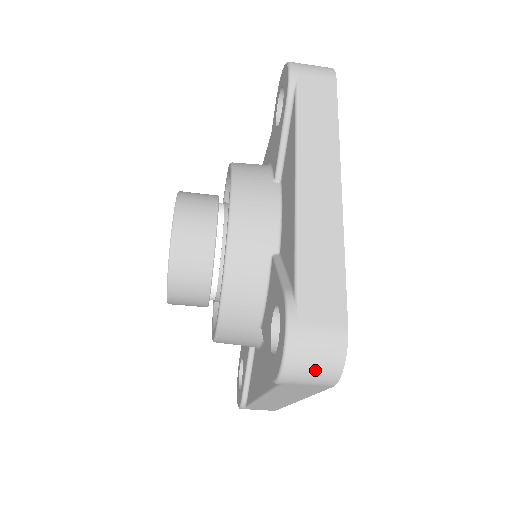
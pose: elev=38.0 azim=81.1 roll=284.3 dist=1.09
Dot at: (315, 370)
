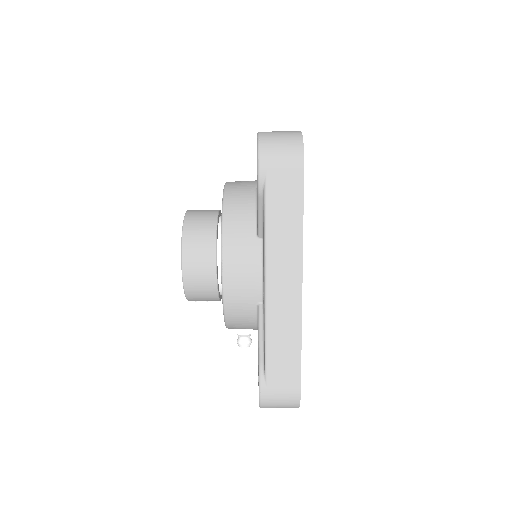
Dot at: (283, 146)
